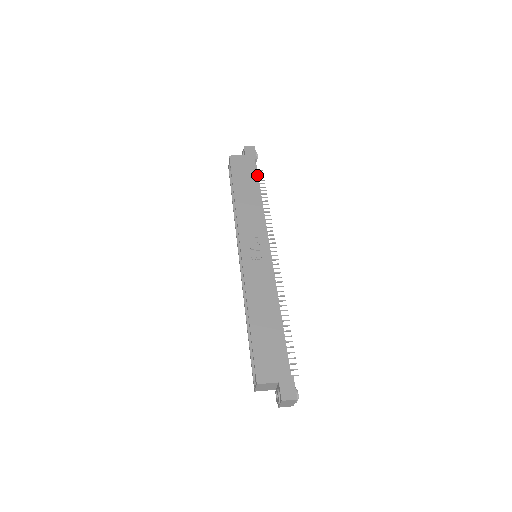
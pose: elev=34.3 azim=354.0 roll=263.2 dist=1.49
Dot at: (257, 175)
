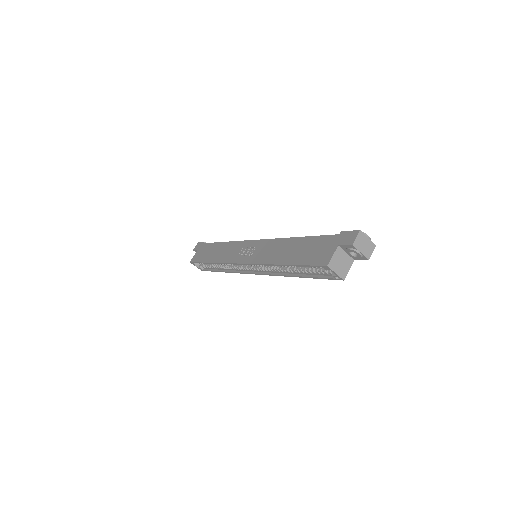
Dot at: occluded
